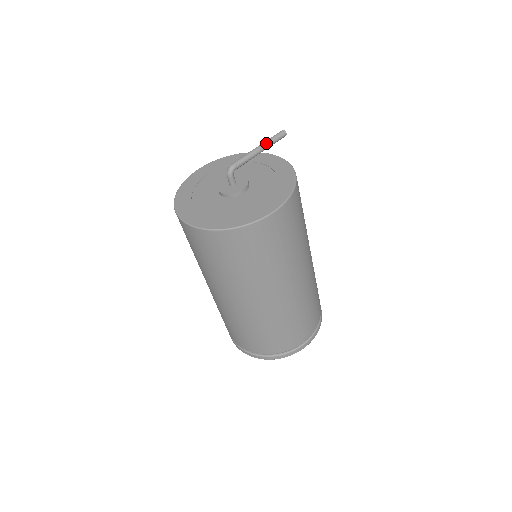
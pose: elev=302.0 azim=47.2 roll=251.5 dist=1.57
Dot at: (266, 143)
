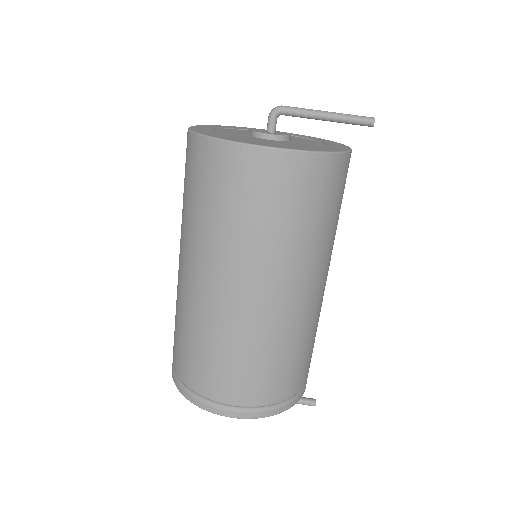
Dot at: (340, 113)
